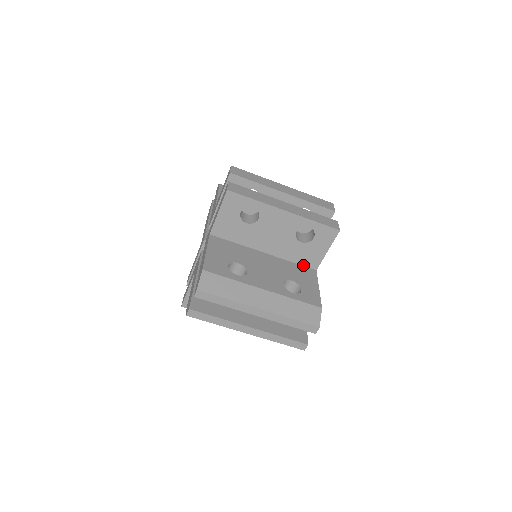
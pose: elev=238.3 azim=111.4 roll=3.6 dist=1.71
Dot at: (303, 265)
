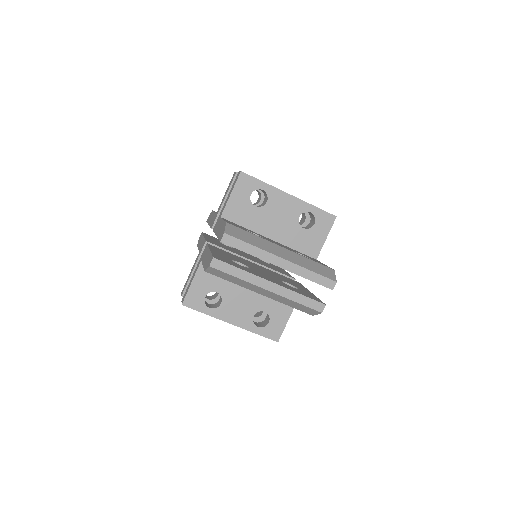
Dot at: (304, 254)
